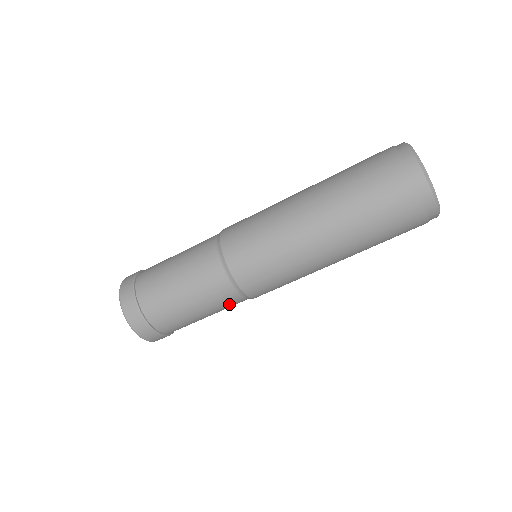
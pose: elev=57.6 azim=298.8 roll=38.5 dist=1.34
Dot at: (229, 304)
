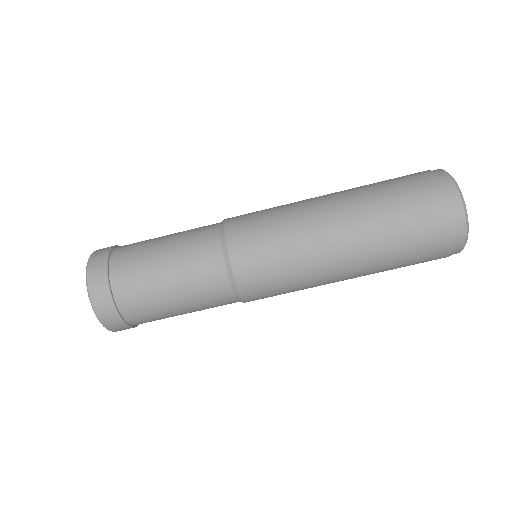
Dot at: occluded
